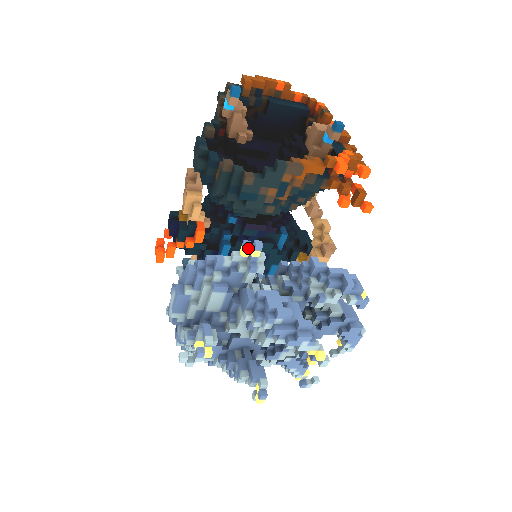
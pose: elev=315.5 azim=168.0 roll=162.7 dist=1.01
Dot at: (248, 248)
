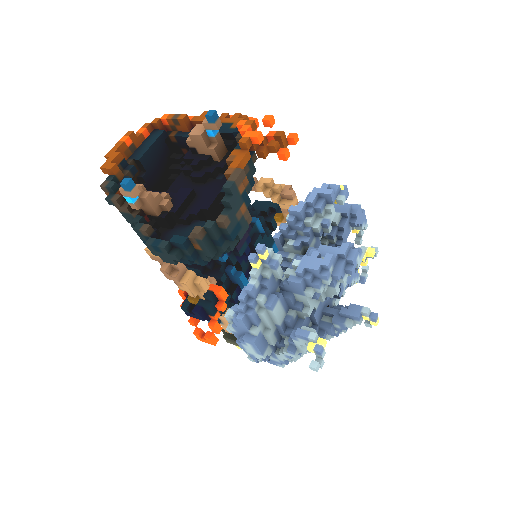
Dot at: (256, 259)
